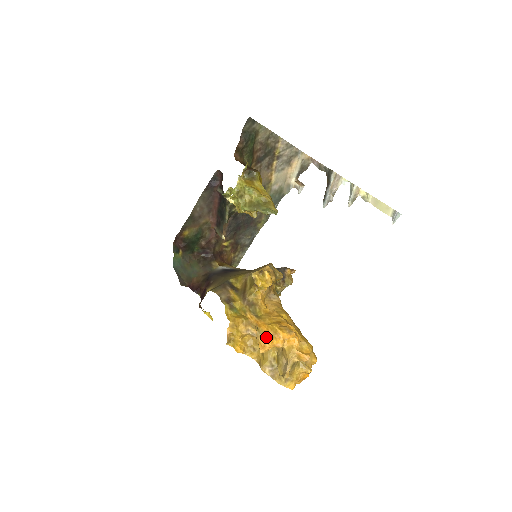
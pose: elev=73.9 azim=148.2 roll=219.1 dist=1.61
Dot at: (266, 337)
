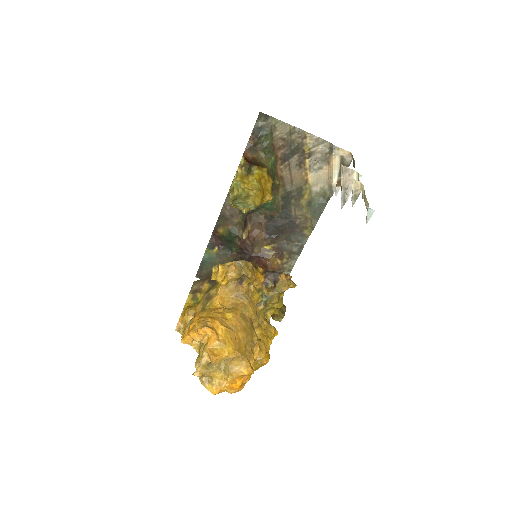
Dot at: (189, 328)
